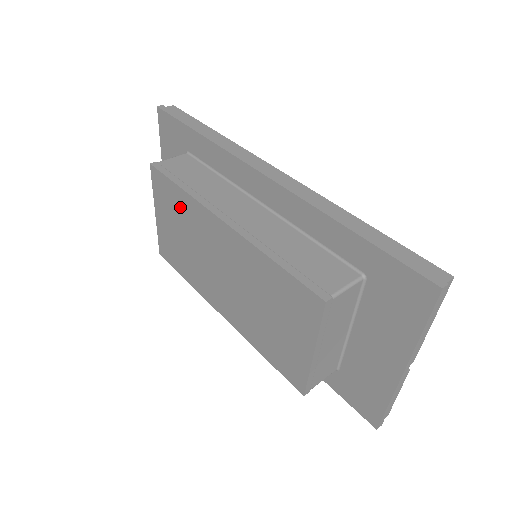
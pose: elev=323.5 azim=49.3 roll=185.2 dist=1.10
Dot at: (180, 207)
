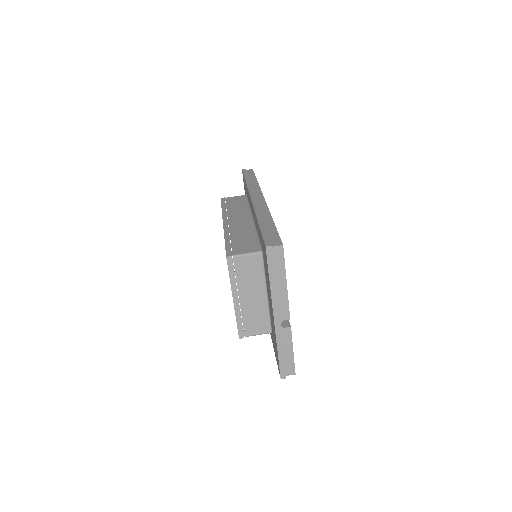
Dot at: occluded
